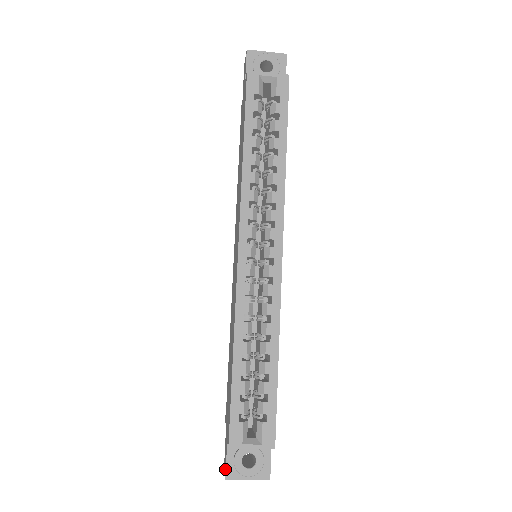
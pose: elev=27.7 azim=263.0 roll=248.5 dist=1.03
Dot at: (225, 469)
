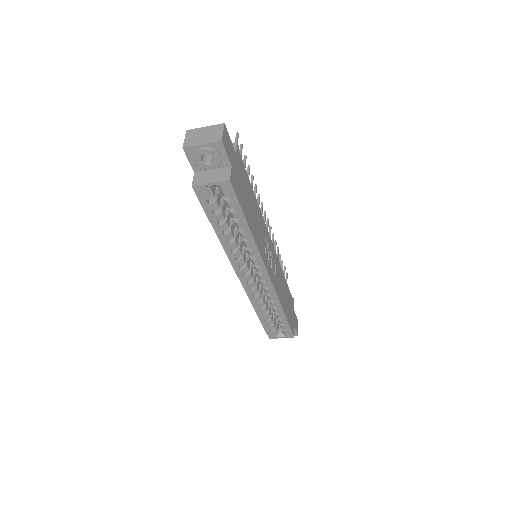
Dot at: occluded
